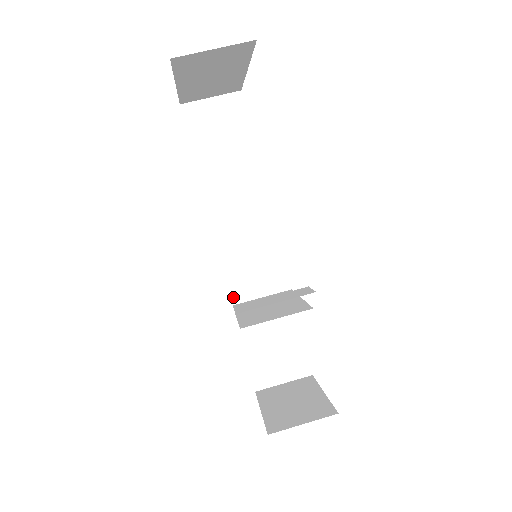
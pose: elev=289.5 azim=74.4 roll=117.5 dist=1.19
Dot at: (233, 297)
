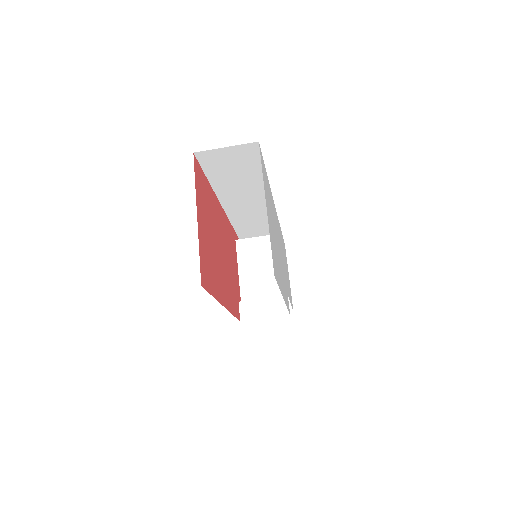
Dot at: (236, 229)
